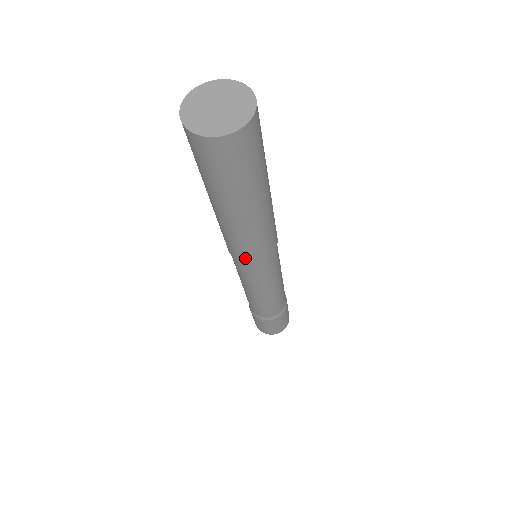
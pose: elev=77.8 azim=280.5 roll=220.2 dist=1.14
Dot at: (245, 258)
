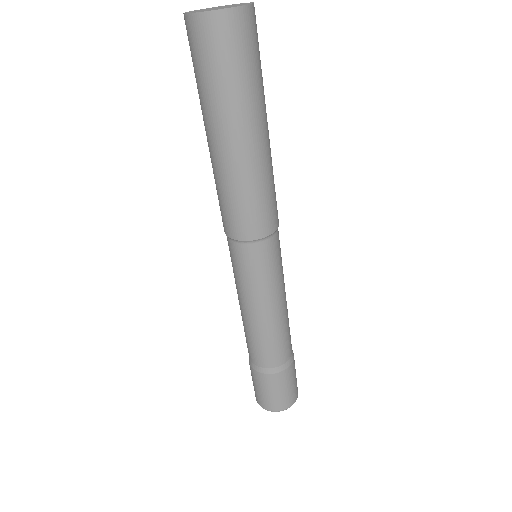
Dot at: (239, 229)
